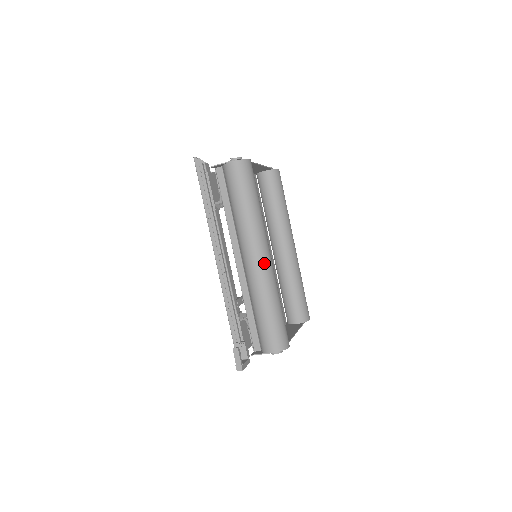
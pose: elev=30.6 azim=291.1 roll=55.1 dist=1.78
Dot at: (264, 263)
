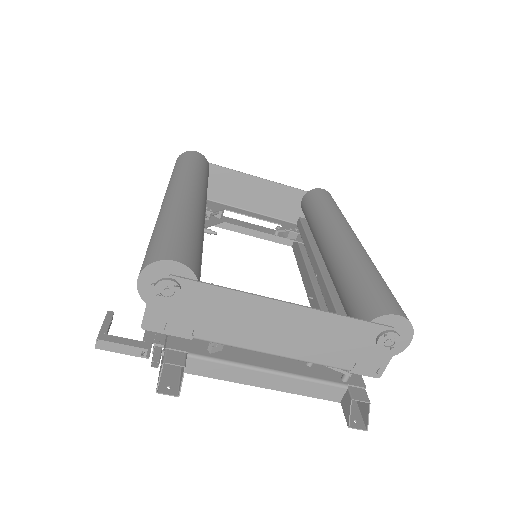
Dot at: (170, 196)
